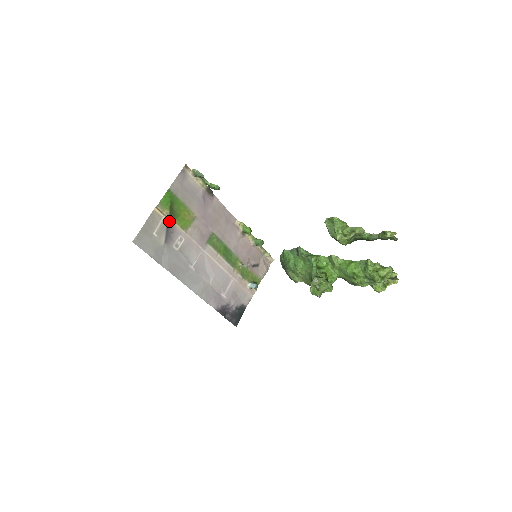
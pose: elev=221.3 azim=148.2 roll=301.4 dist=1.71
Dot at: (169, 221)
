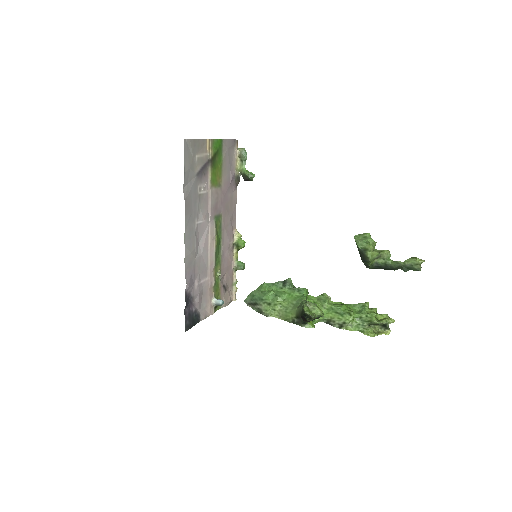
Dot at: (208, 163)
